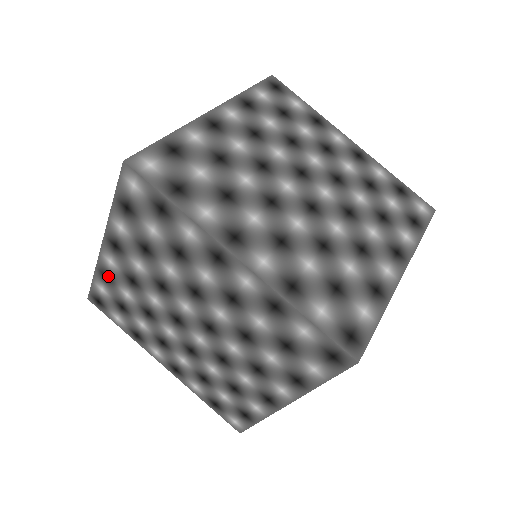
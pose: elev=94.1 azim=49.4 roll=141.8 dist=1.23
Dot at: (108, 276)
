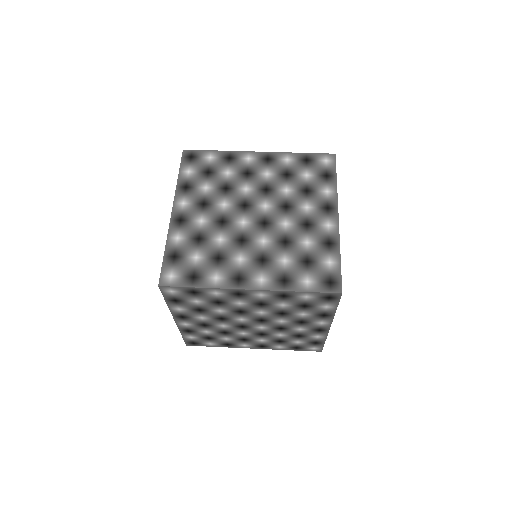
Dot at: (189, 330)
